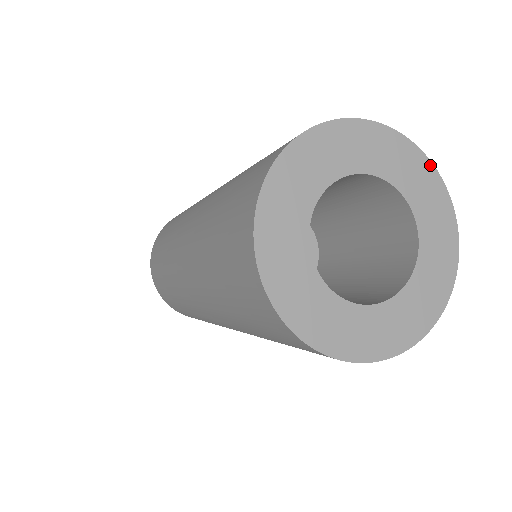
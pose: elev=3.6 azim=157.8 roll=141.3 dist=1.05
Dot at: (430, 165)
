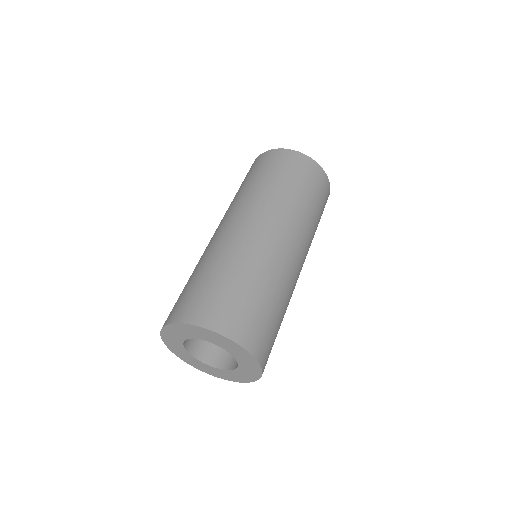
Dot at: (261, 372)
